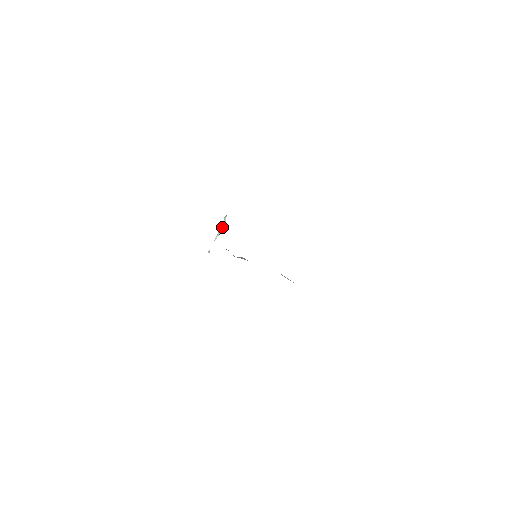
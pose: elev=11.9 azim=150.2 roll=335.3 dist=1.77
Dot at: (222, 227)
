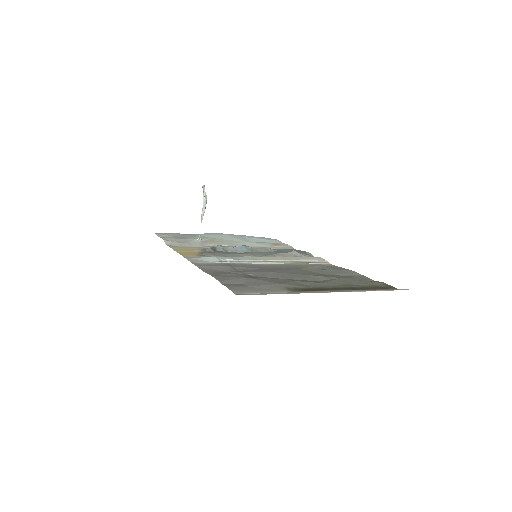
Dot at: (204, 202)
